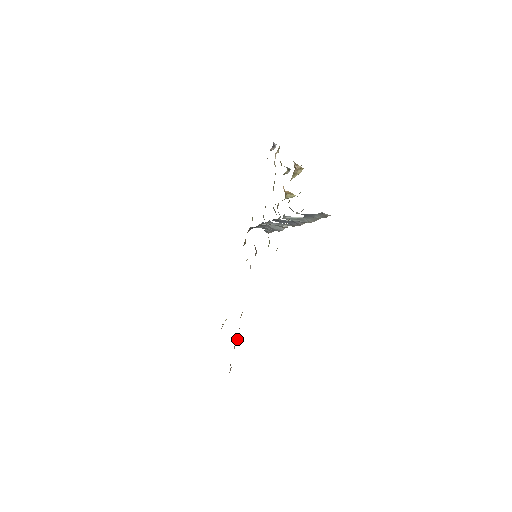
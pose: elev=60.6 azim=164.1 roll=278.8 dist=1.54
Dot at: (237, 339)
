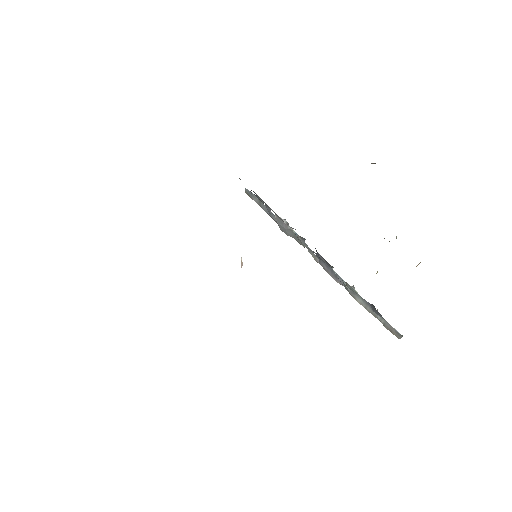
Dot at: occluded
